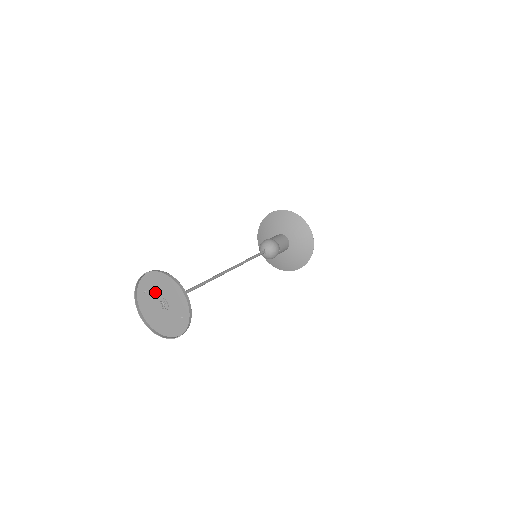
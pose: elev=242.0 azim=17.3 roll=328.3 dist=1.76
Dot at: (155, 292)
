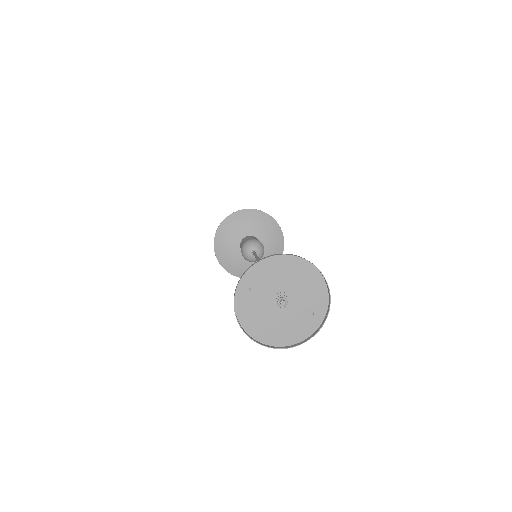
Dot at: (270, 286)
